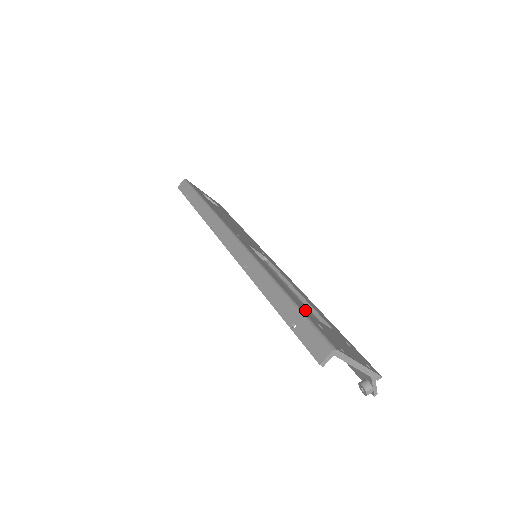
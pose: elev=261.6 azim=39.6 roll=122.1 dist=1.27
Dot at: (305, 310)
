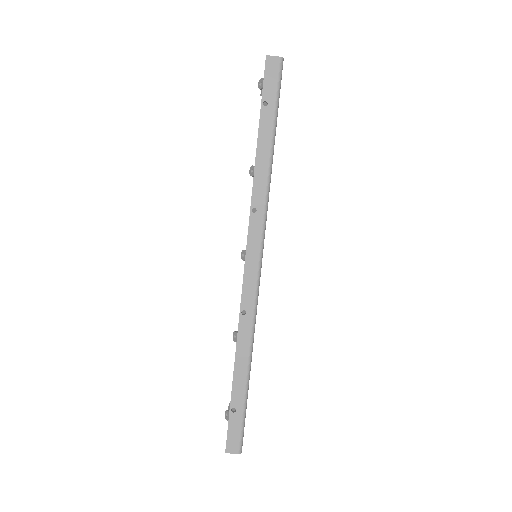
Dot at: occluded
